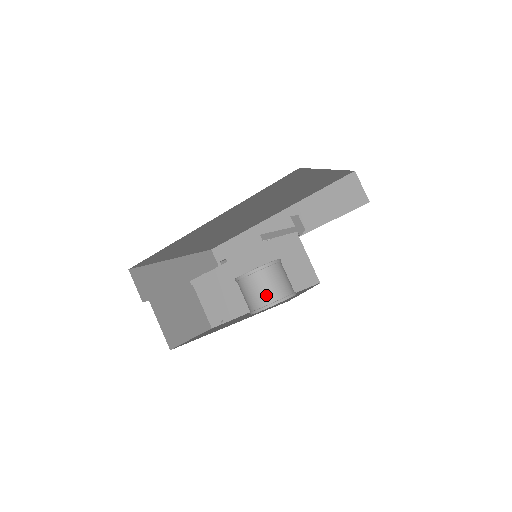
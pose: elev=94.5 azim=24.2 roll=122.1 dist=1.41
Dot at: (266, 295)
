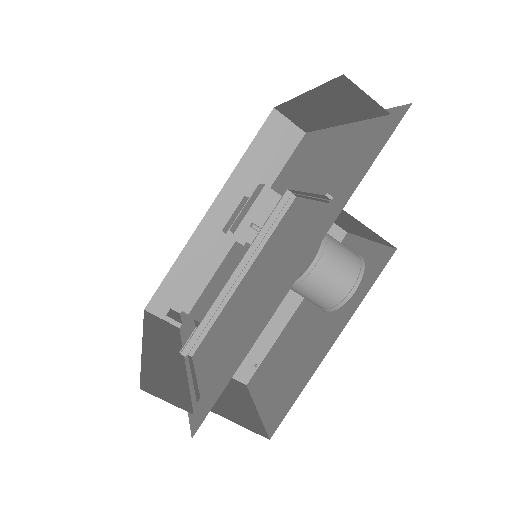
Dot at: (348, 270)
